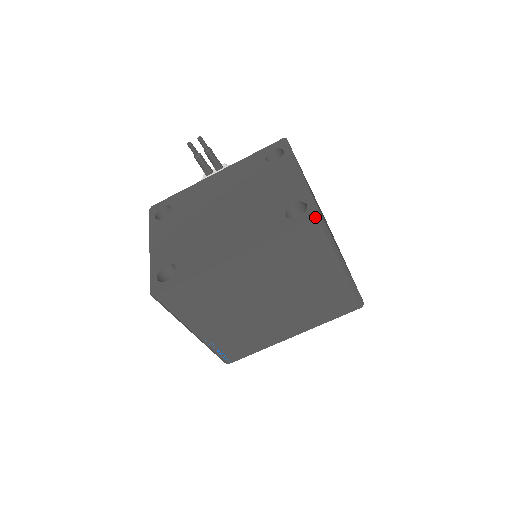
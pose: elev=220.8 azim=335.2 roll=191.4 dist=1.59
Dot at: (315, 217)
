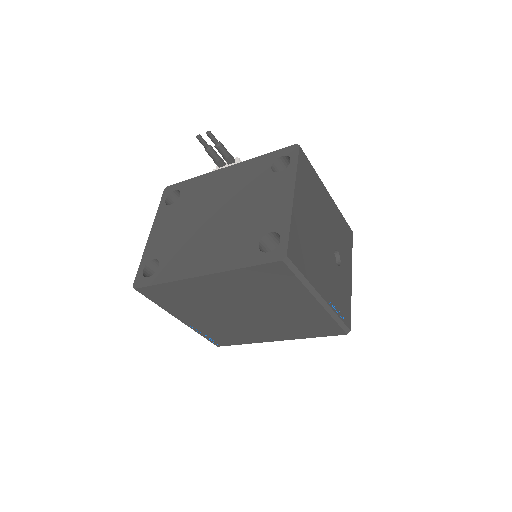
Dot at: (280, 258)
